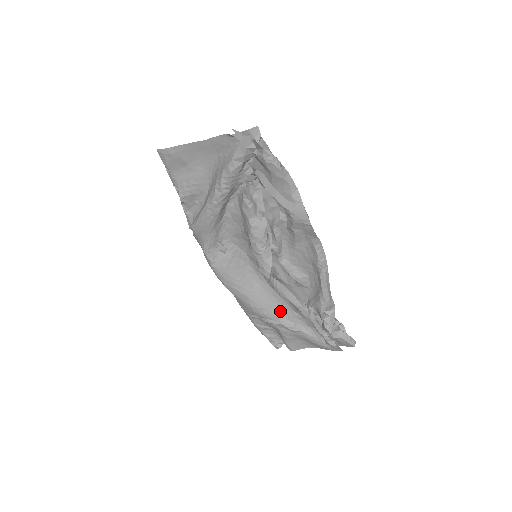
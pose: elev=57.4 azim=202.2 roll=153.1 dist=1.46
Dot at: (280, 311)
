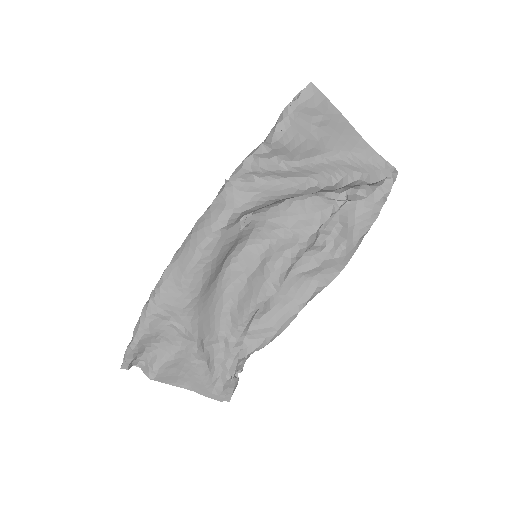
Dot at: (206, 326)
